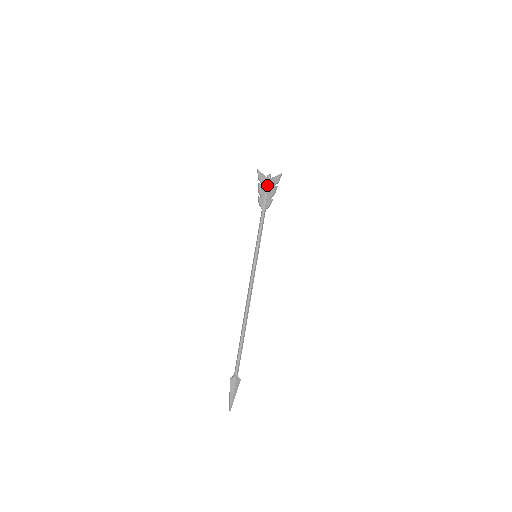
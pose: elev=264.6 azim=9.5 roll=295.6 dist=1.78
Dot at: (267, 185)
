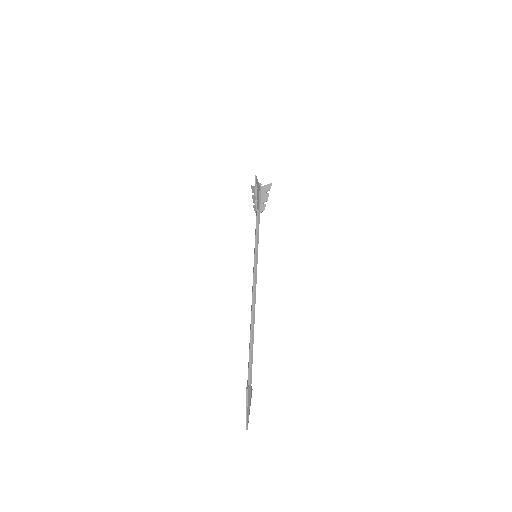
Dot at: (260, 191)
